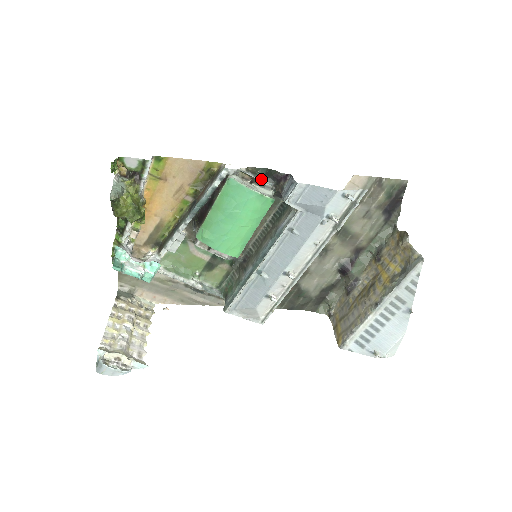
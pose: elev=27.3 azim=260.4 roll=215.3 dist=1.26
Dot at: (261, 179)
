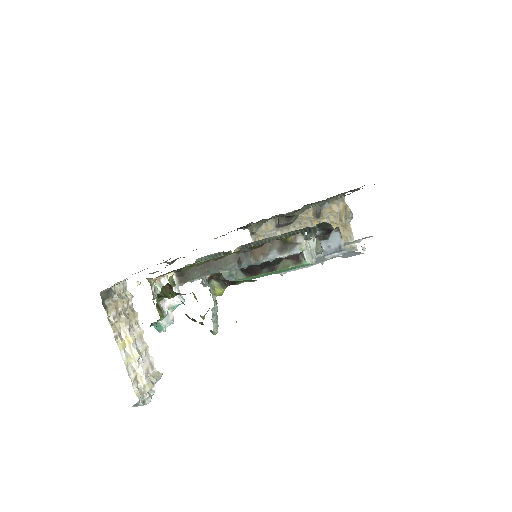
Dot at: (316, 233)
